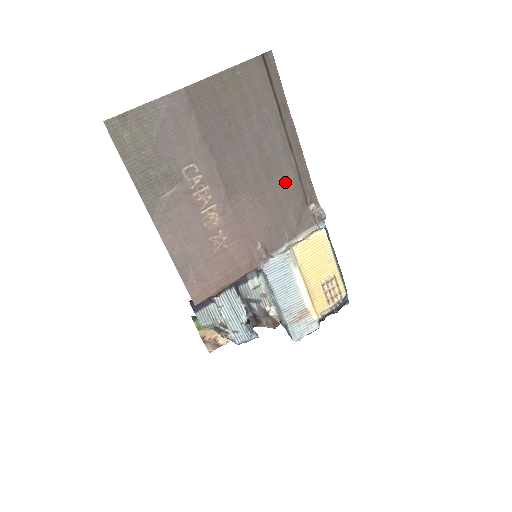
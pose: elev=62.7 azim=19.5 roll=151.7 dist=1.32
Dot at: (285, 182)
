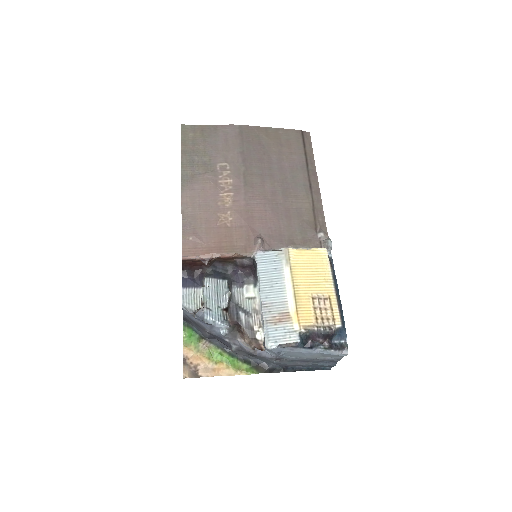
Dot at: (298, 206)
